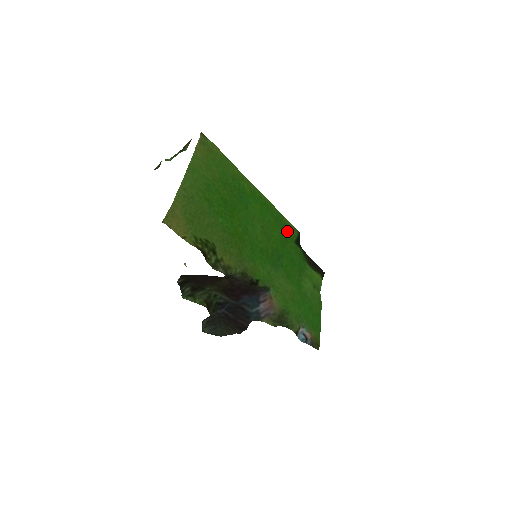
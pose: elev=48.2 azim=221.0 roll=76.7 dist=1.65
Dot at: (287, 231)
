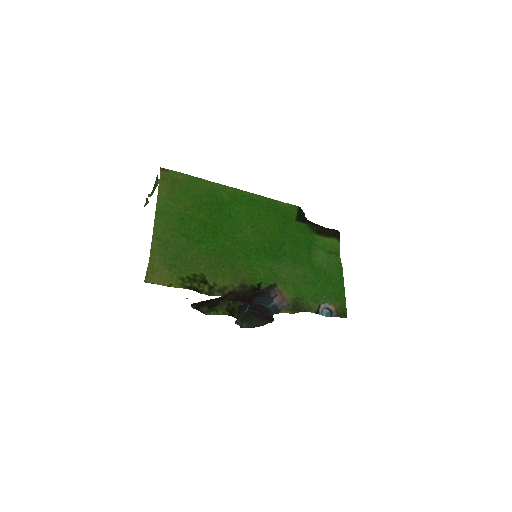
Dot at: (284, 214)
